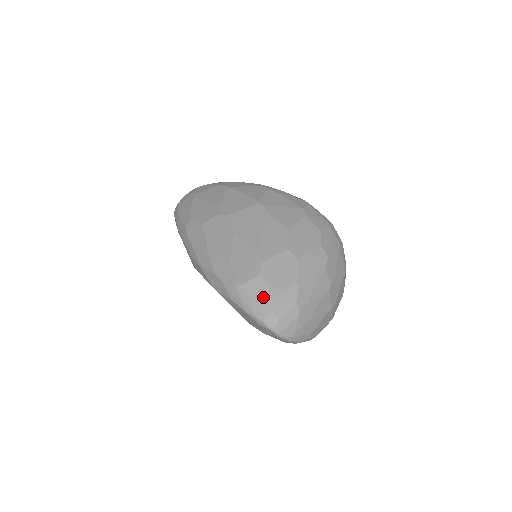
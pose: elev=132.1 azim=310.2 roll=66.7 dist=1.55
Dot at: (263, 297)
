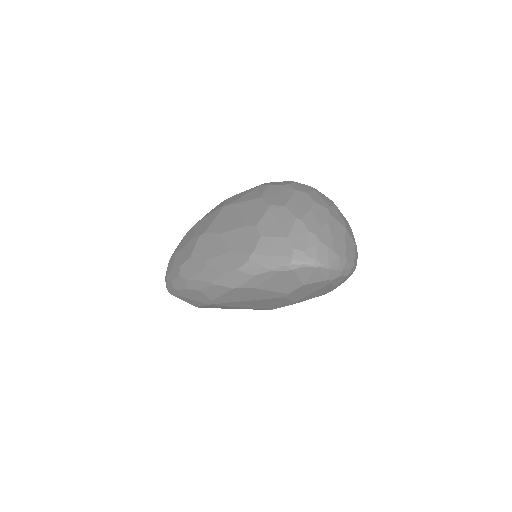
Dot at: (277, 246)
